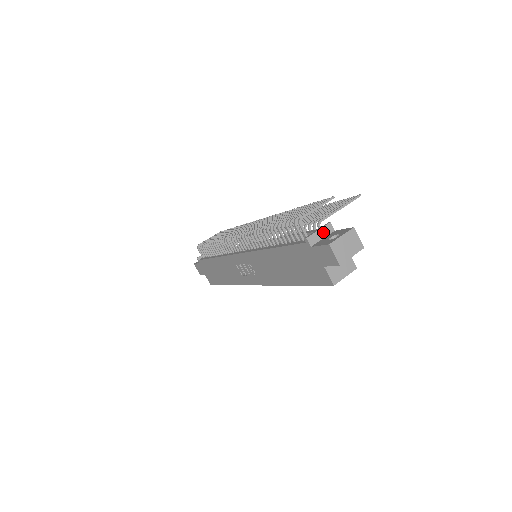
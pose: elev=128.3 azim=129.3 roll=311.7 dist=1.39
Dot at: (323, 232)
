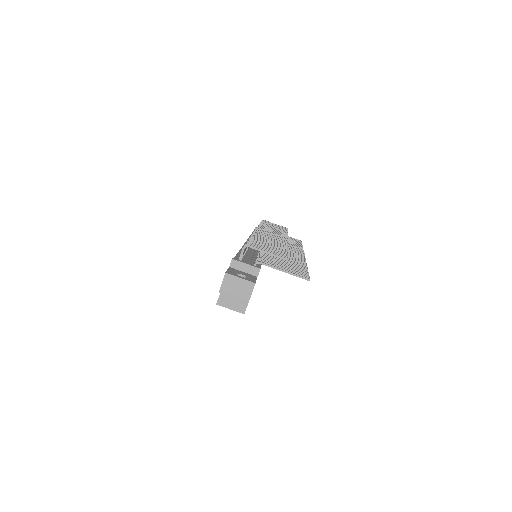
Dot at: (248, 268)
